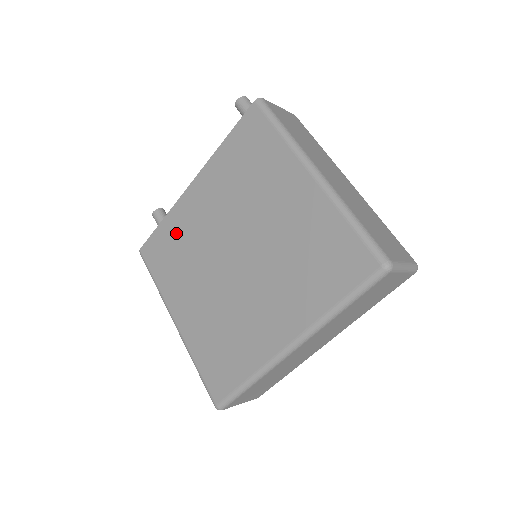
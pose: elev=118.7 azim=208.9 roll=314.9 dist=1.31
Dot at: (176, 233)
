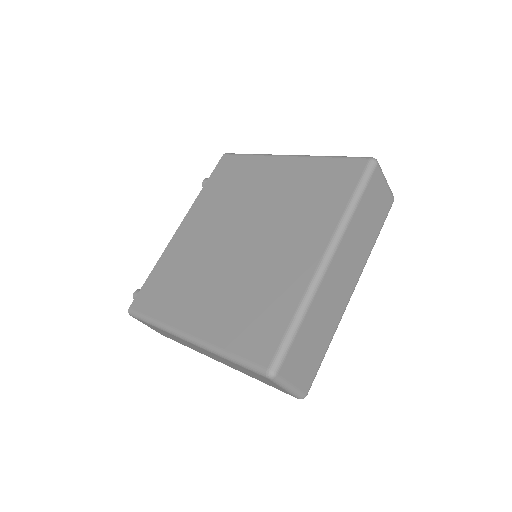
Dot at: (172, 266)
